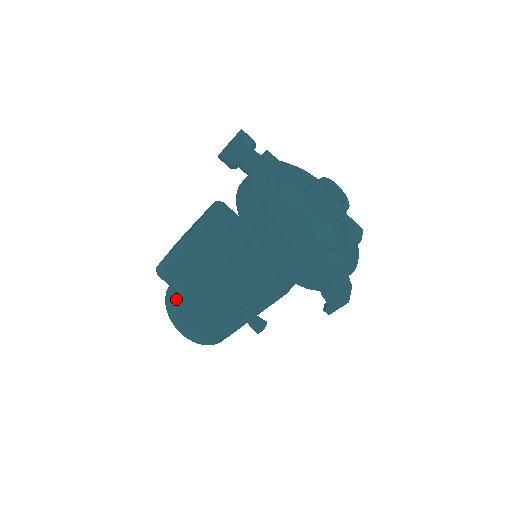
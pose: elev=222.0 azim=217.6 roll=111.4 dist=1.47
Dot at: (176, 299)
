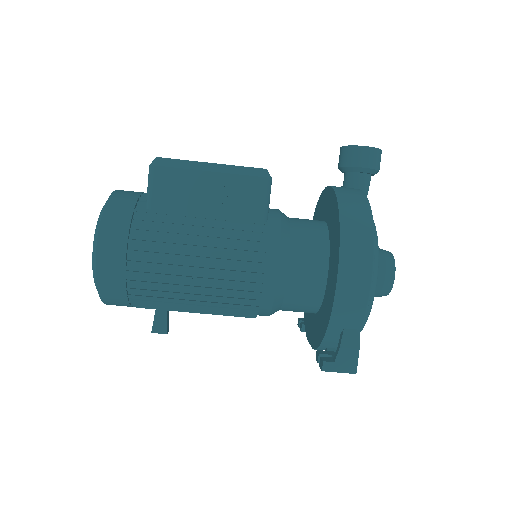
Dot at: (136, 208)
